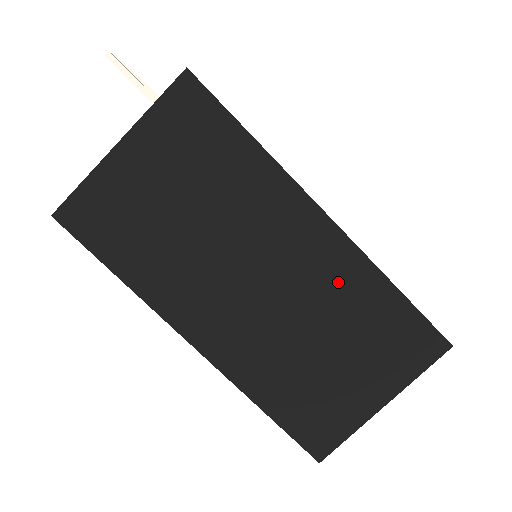
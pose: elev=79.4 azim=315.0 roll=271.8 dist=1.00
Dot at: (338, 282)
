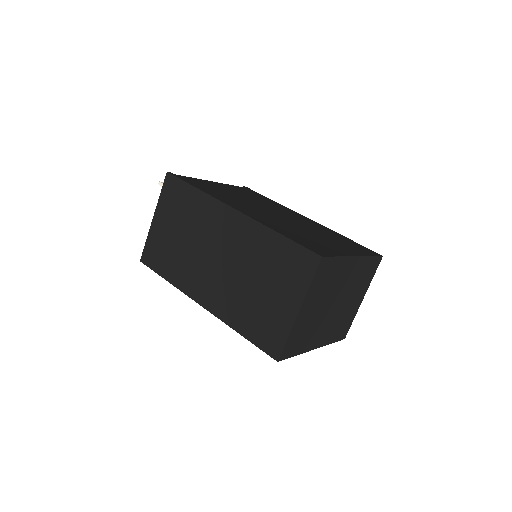
Dot at: (251, 243)
